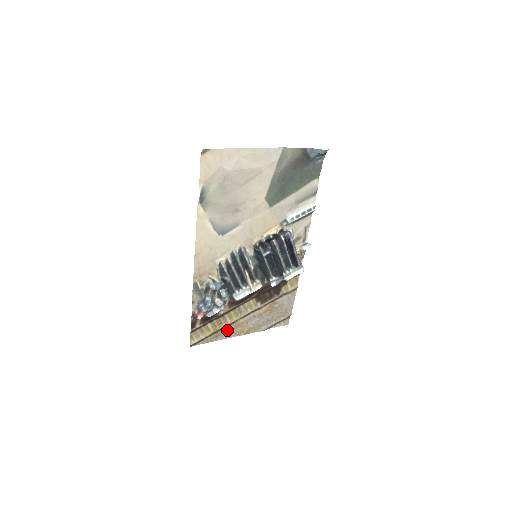
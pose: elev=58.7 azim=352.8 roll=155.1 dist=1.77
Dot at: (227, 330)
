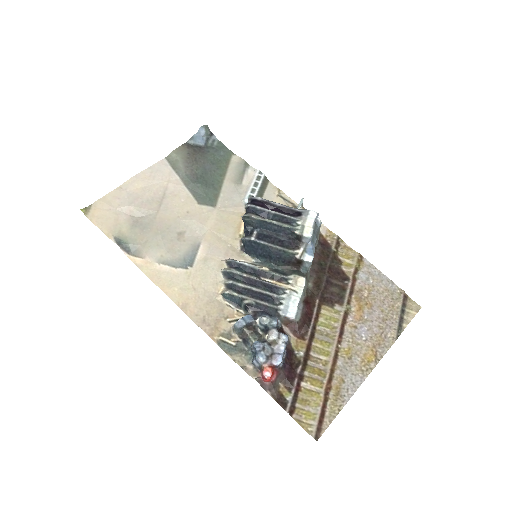
Dot at: (342, 374)
